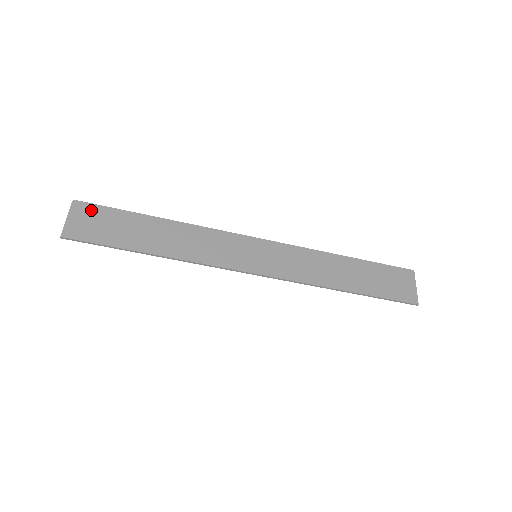
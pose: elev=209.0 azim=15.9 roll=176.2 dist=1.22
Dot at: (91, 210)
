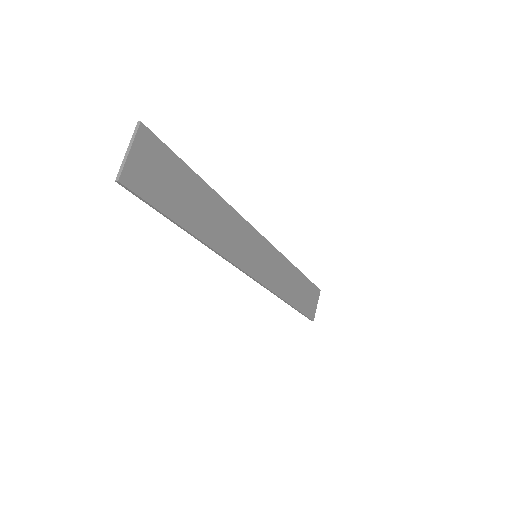
Dot at: (155, 148)
